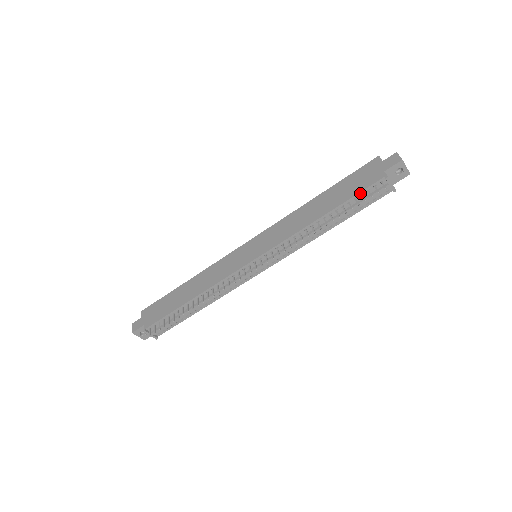
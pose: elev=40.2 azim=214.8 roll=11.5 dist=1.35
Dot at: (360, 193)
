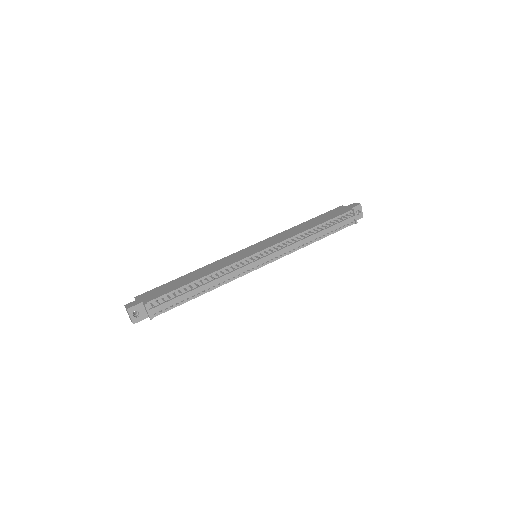
Dot at: (337, 217)
